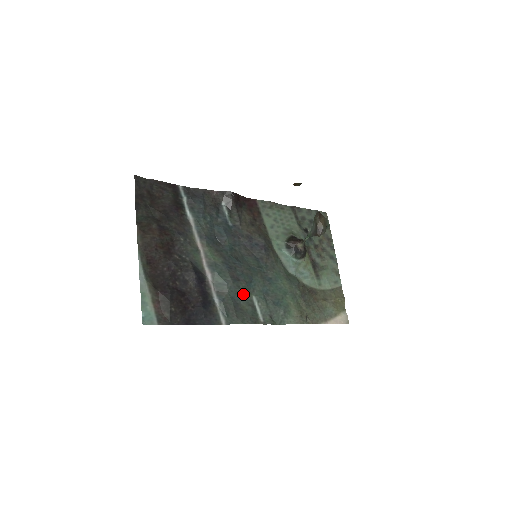
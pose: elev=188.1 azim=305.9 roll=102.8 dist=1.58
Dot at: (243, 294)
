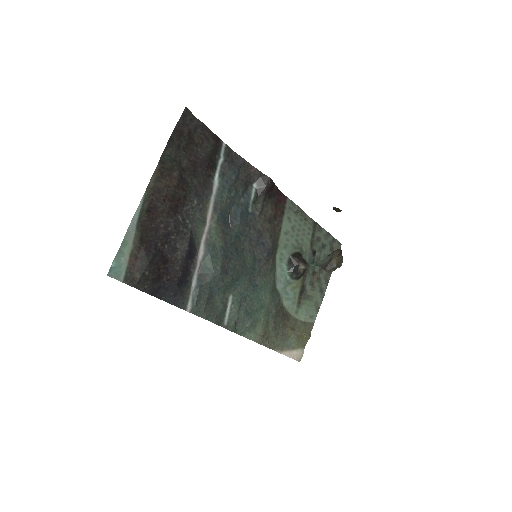
Dot at: (223, 289)
